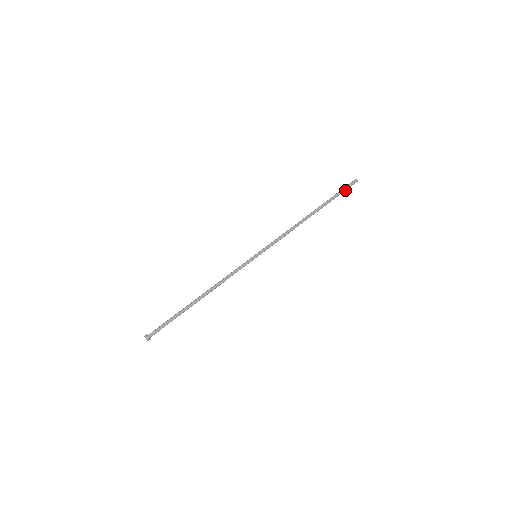
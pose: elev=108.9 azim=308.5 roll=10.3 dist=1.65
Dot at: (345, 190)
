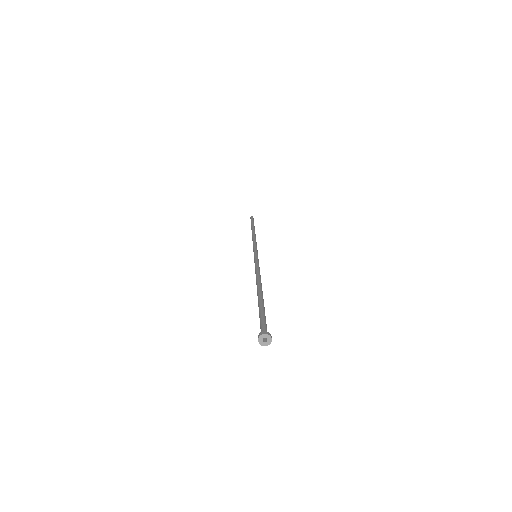
Dot at: occluded
